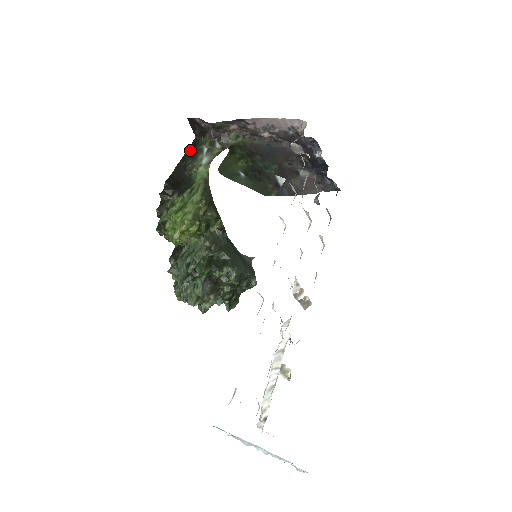
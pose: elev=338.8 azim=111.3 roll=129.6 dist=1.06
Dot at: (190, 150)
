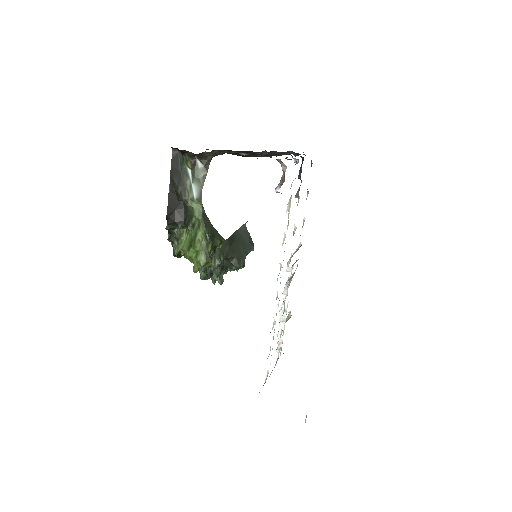
Dot at: (174, 171)
